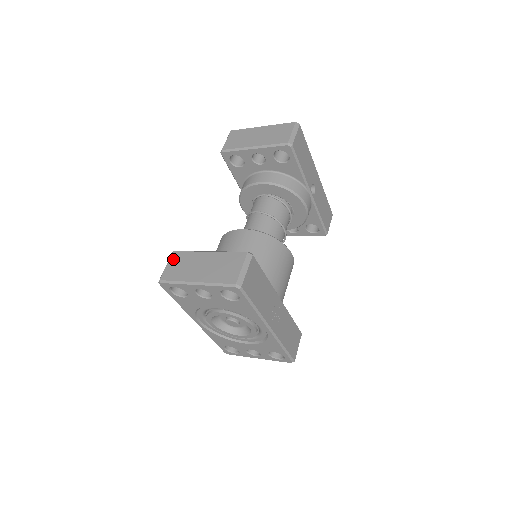
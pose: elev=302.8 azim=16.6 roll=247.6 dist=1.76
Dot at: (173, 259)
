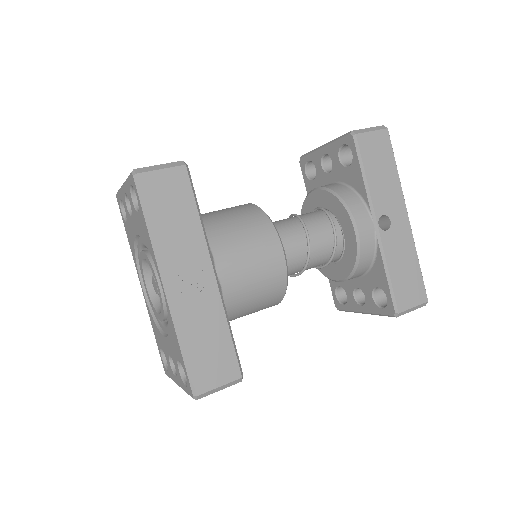
Dot at: occluded
